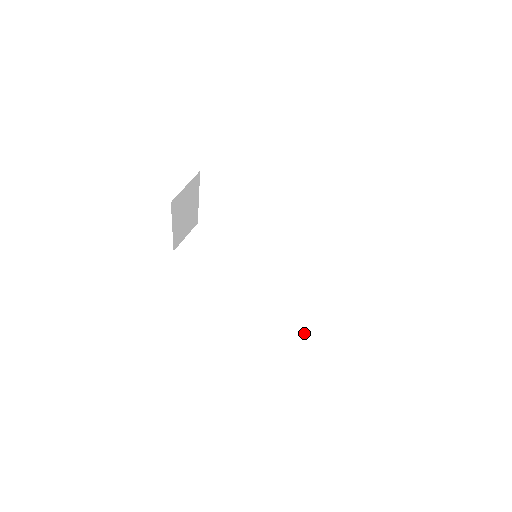
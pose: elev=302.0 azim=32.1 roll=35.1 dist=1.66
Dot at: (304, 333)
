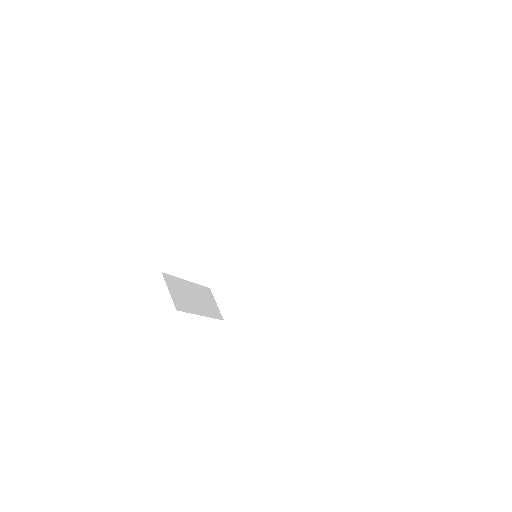
Dot at: (344, 242)
